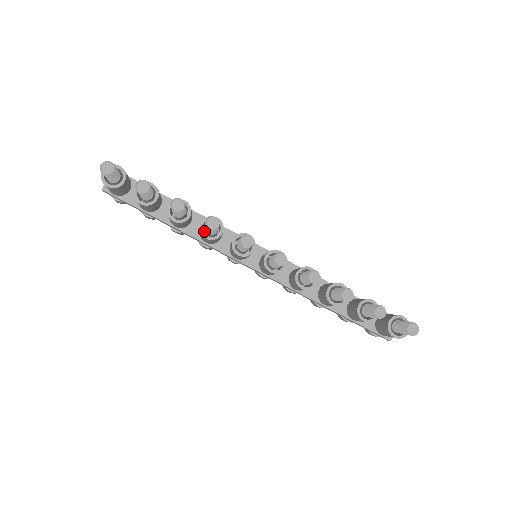
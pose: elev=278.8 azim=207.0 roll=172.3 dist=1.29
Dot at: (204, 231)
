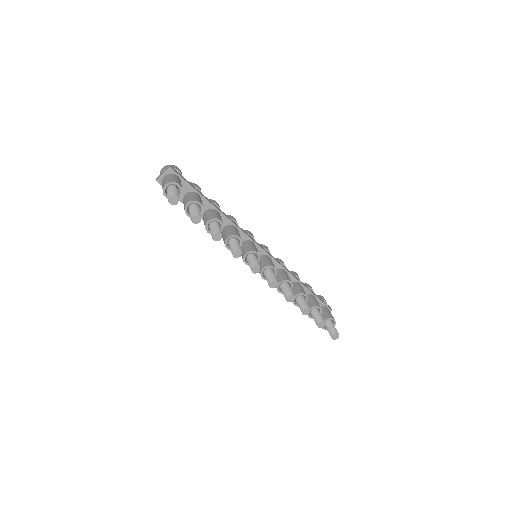
Dot at: occluded
